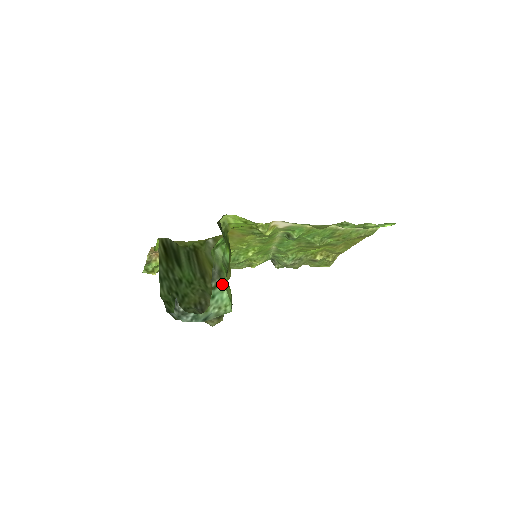
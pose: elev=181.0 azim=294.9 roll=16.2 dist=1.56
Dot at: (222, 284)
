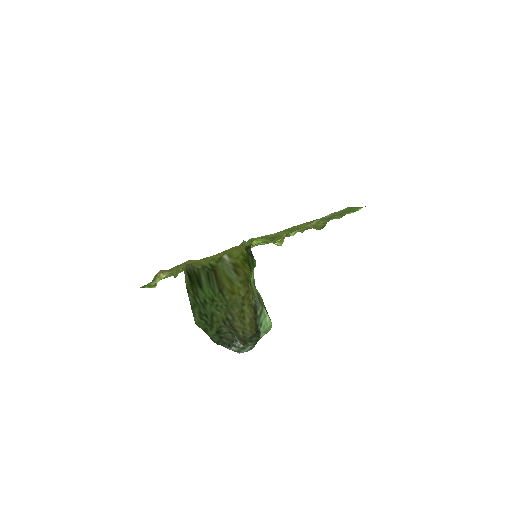
Dot at: (264, 309)
